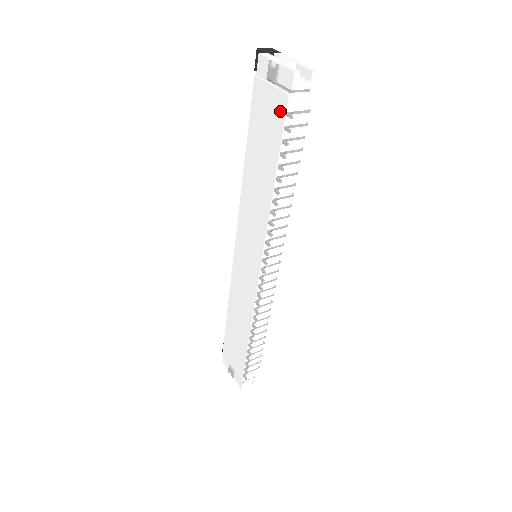
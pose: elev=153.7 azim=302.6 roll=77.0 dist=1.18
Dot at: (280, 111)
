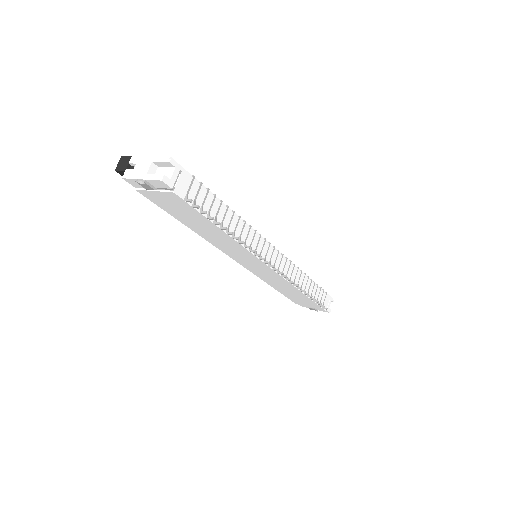
Dot at: (179, 201)
